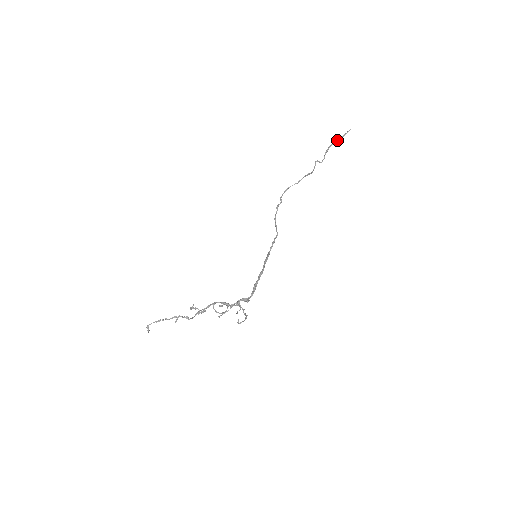
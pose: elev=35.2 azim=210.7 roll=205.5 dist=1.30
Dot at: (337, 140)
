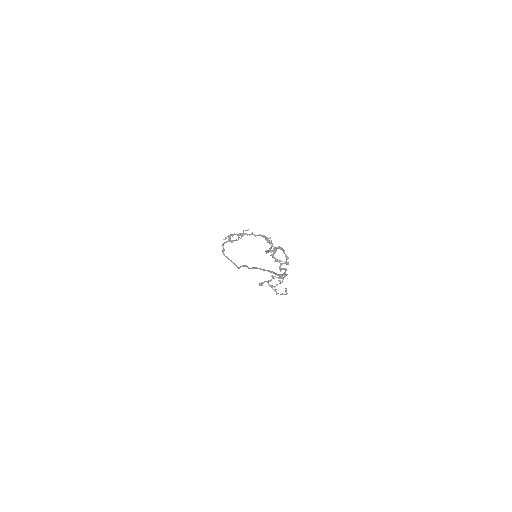
Dot at: (245, 230)
